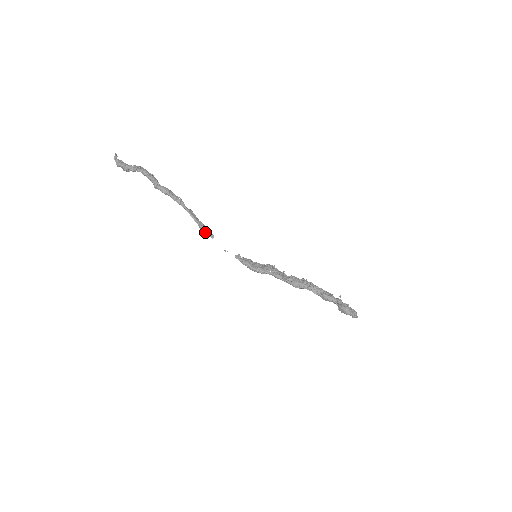
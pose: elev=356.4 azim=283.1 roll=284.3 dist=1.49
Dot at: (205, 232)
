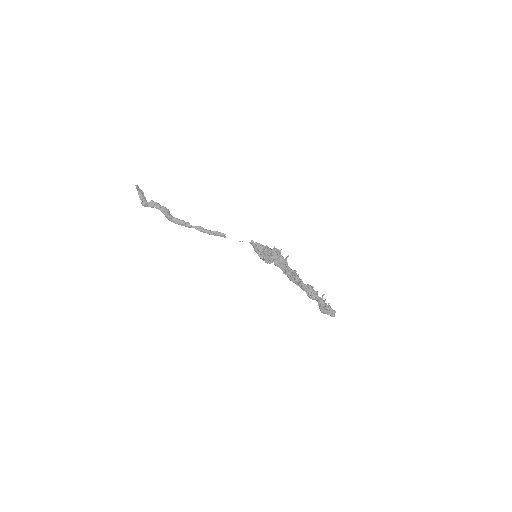
Dot at: occluded
